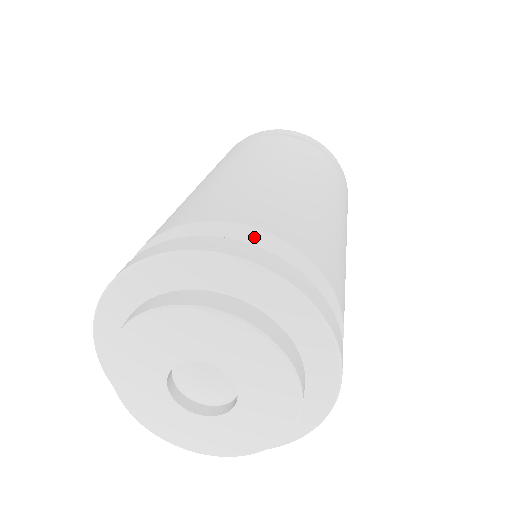
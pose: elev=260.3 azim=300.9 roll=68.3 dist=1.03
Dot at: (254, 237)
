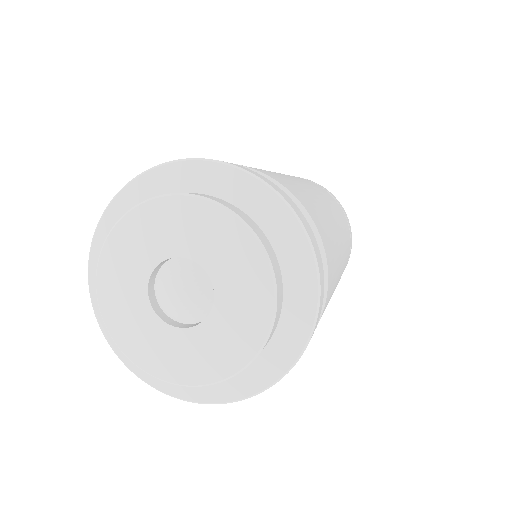
Dot at: occluded
